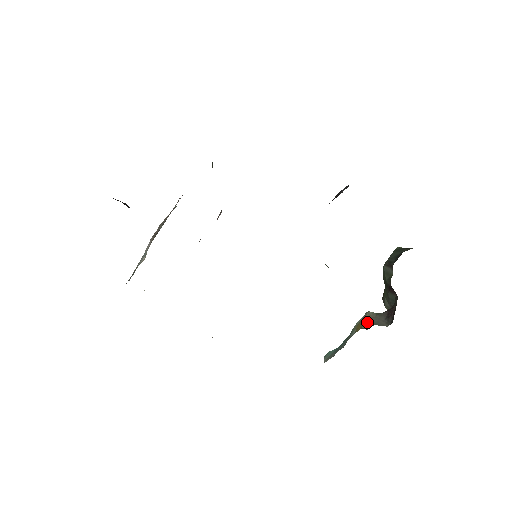
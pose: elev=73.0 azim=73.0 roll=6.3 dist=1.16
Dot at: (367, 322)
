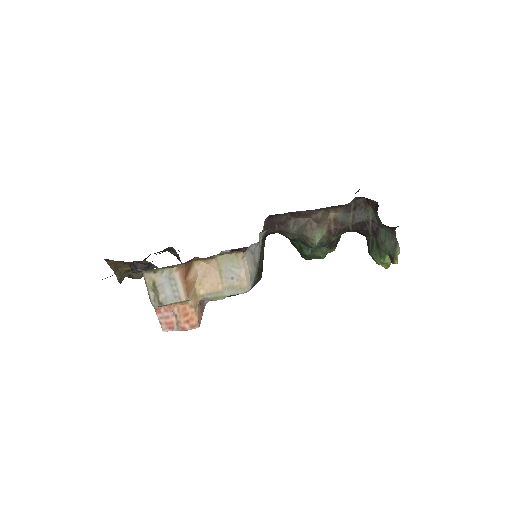
Dot at: occluded
